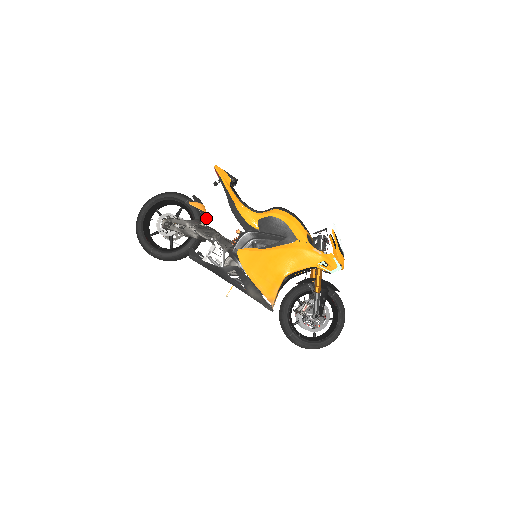
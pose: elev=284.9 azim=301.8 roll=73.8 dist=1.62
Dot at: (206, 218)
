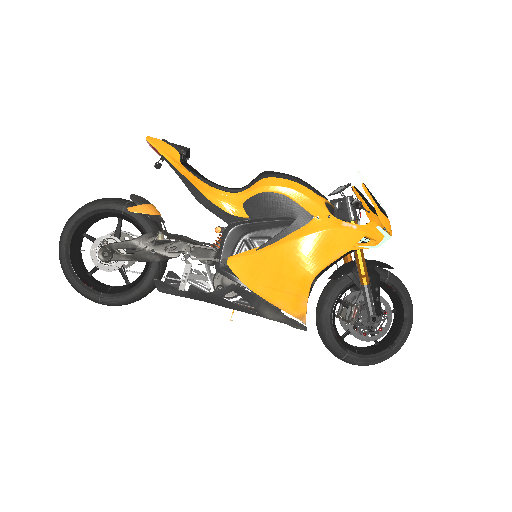
Dot at: (162, 222)
